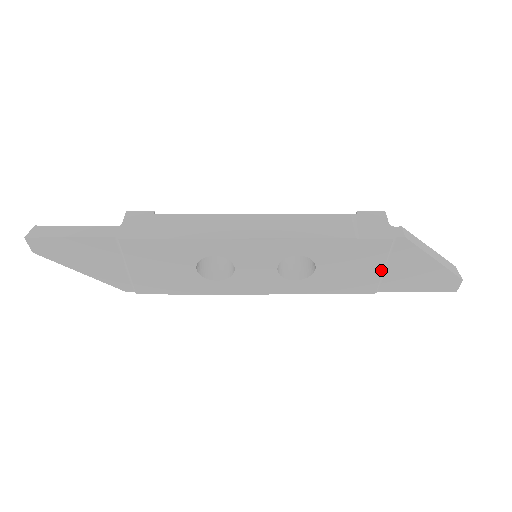
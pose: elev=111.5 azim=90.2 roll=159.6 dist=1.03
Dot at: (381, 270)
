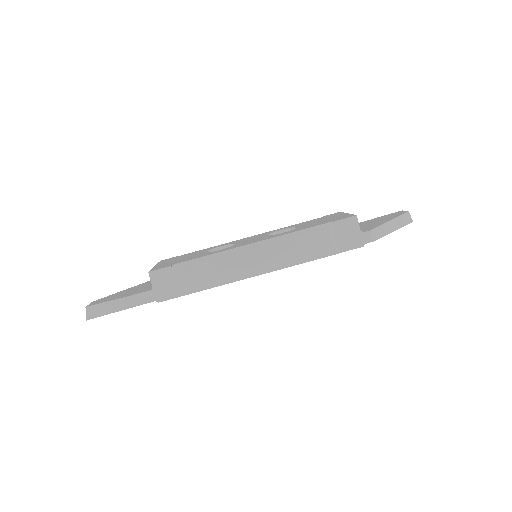
Dot at: occluded
